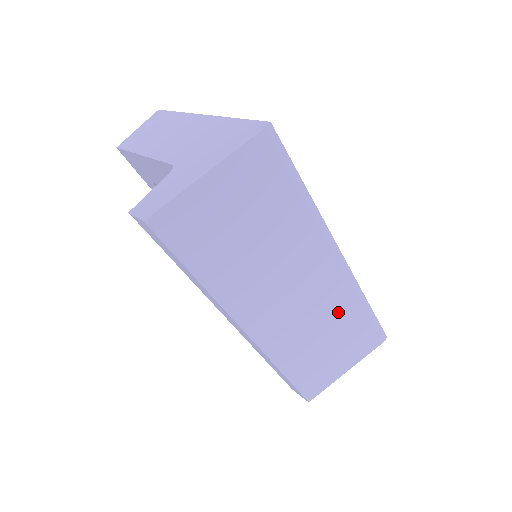
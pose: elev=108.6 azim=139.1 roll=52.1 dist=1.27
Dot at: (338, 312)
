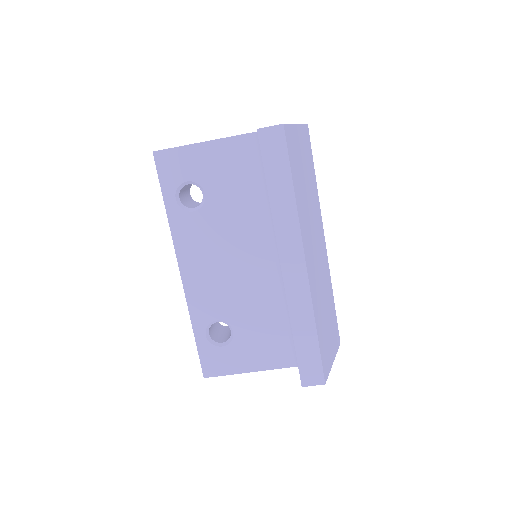
Dot at: (328, 289)
